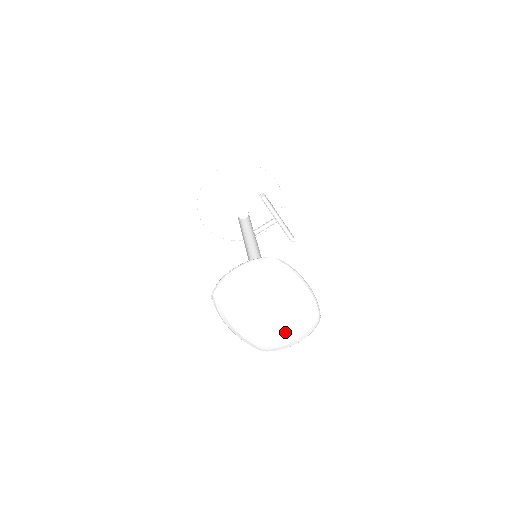
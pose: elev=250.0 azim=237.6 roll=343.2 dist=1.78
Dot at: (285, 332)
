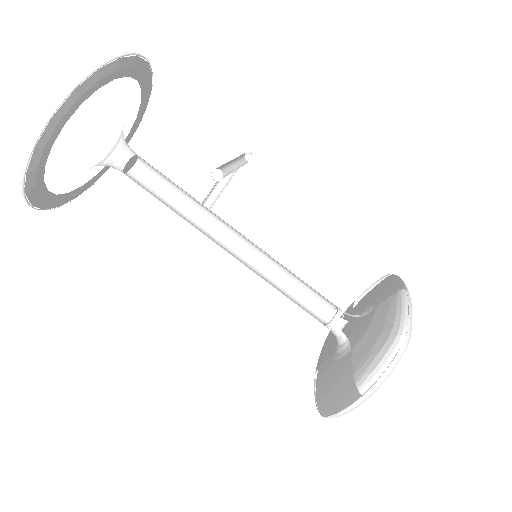
Dot at: occluded
